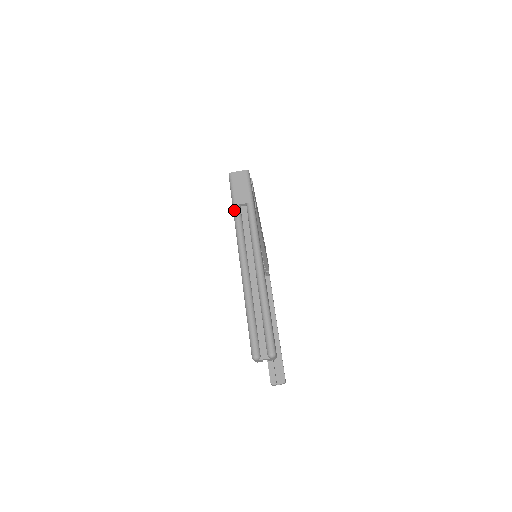
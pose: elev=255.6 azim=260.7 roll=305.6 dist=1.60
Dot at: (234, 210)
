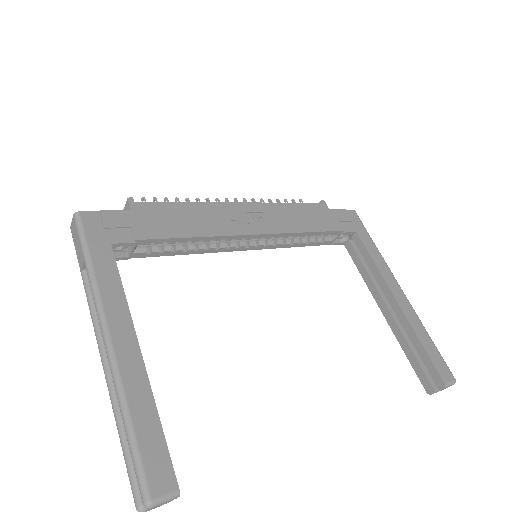
Dot at: occluded
